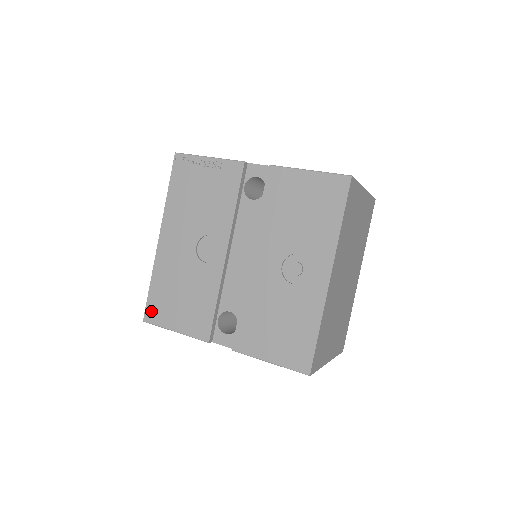
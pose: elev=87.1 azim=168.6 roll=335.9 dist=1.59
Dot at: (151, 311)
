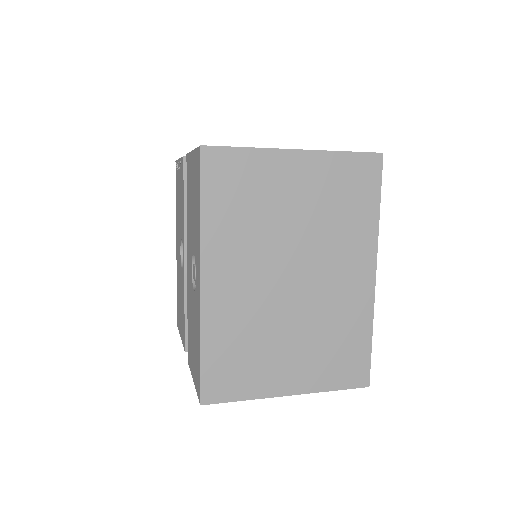
Dot at: (177, 316)
